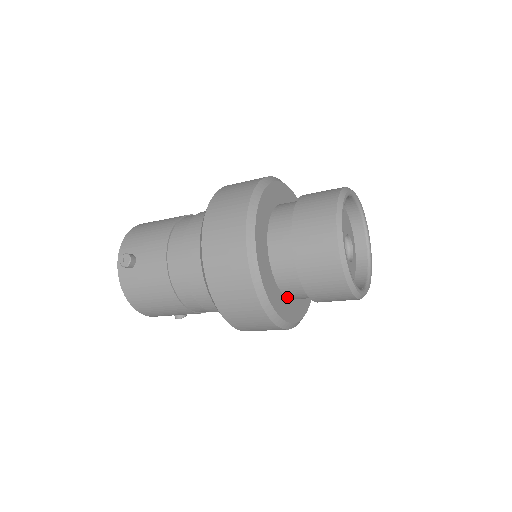
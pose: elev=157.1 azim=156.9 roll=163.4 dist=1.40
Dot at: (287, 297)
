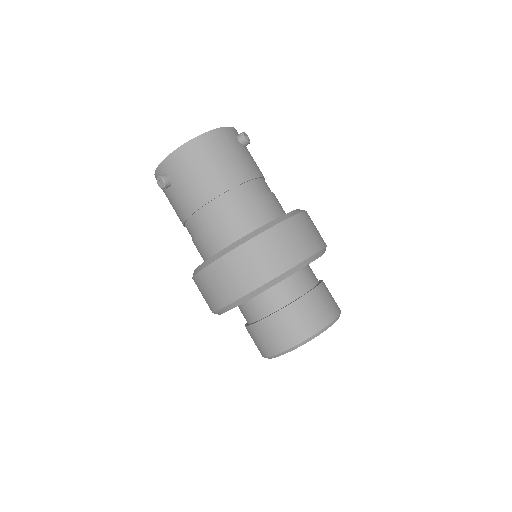
Dot at: occluded
